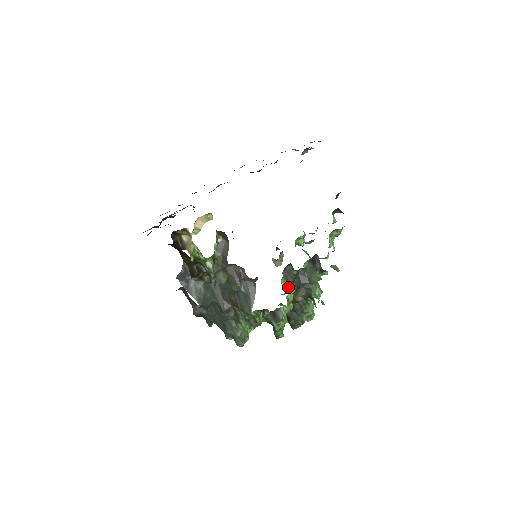
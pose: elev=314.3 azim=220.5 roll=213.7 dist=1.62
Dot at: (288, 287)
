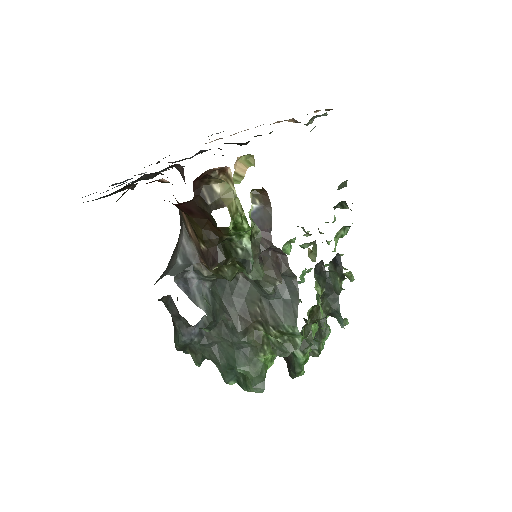
Dot at: occluded
